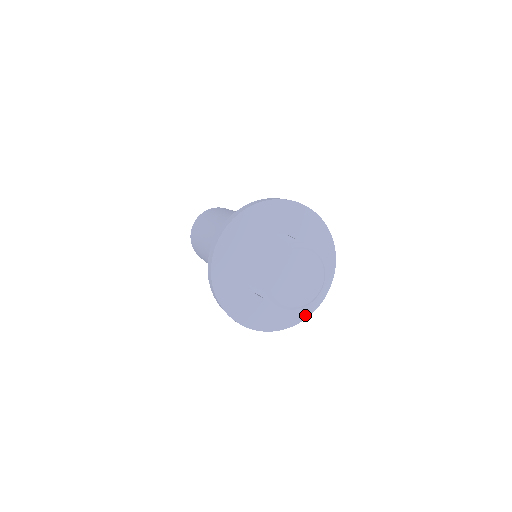
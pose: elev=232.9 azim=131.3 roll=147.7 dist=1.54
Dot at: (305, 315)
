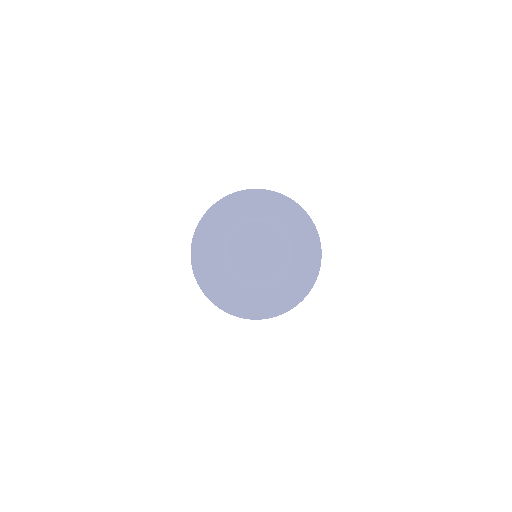
Dot at: (317, 266)
